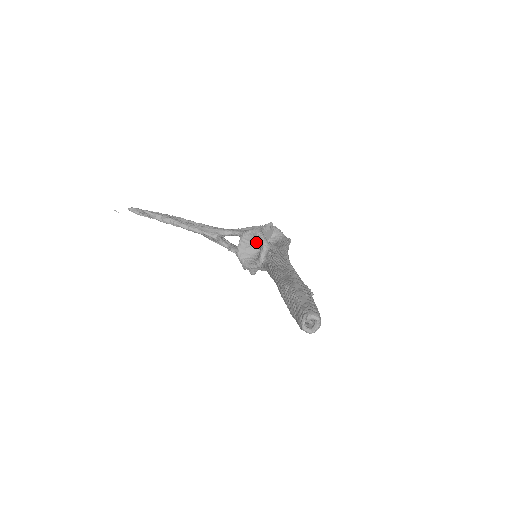
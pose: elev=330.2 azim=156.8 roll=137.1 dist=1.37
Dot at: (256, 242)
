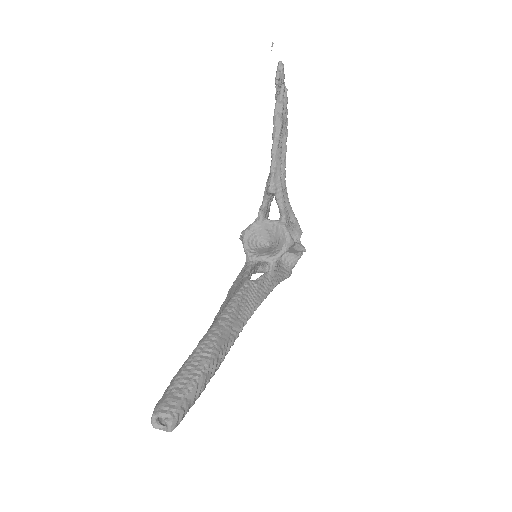
Dot at: (277, 241)
